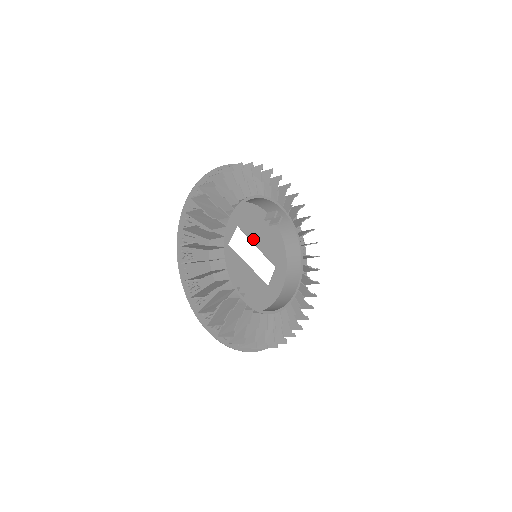
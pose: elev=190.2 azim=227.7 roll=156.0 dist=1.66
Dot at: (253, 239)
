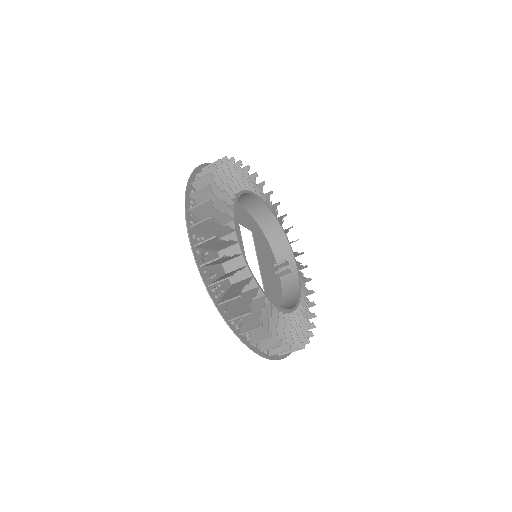
Dot at: (258, 255)
